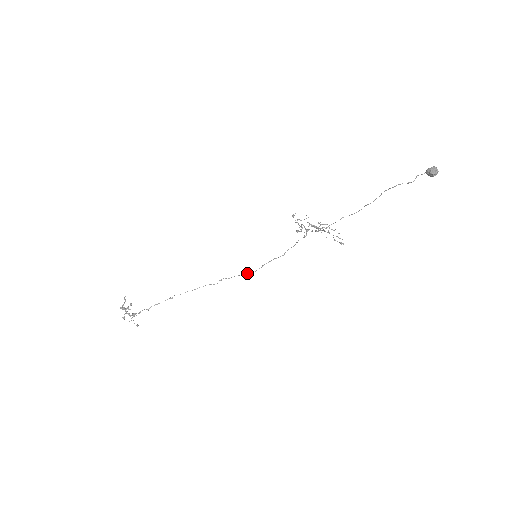
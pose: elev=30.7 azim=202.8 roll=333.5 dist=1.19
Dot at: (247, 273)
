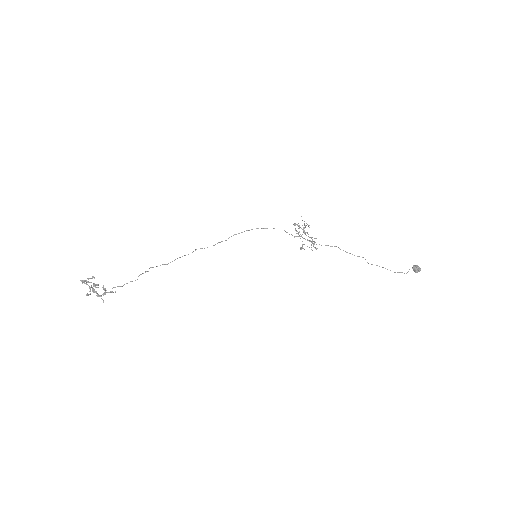
Dot at: occluded
